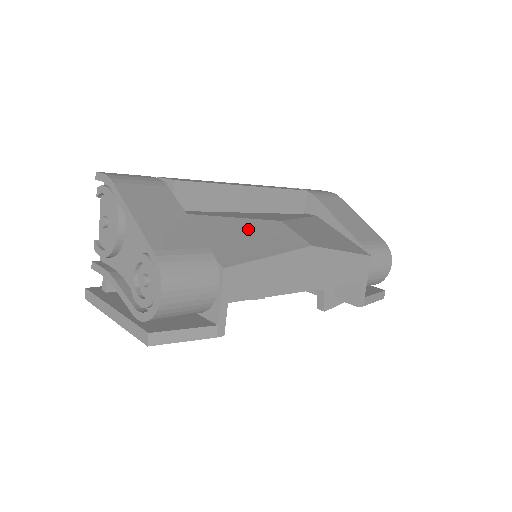
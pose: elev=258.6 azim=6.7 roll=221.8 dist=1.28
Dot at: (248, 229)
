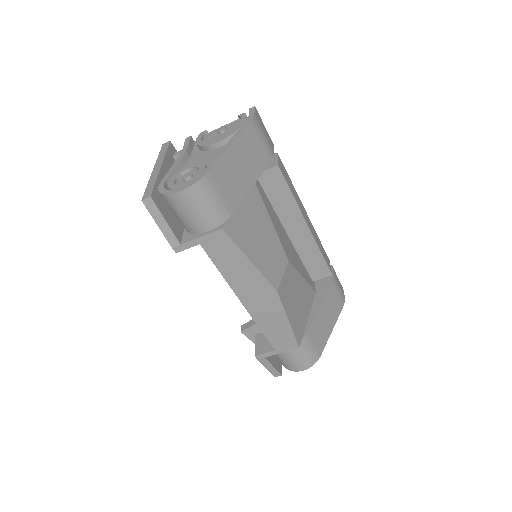
Dot at: (267, 237)
